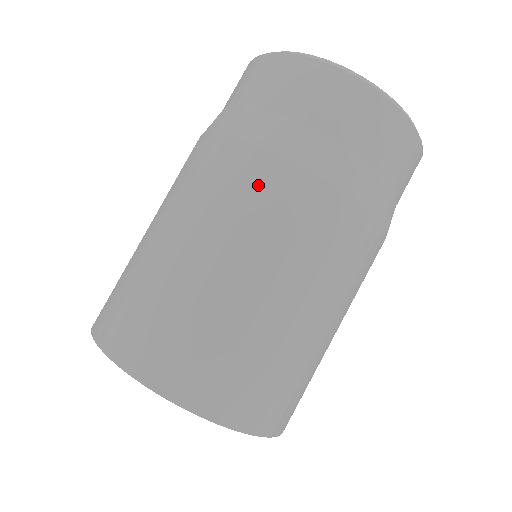
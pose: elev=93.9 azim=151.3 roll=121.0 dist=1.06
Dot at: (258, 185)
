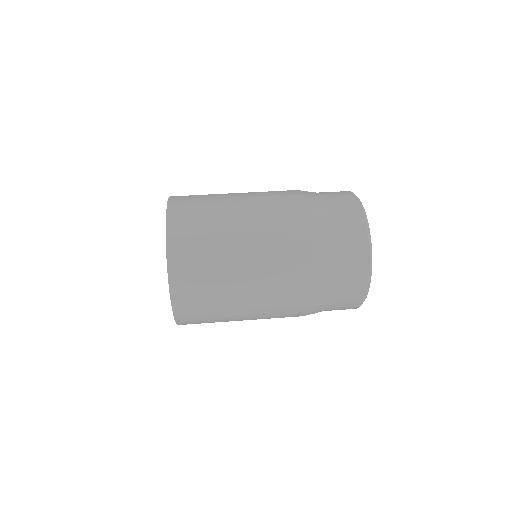
Dot at: occluded
